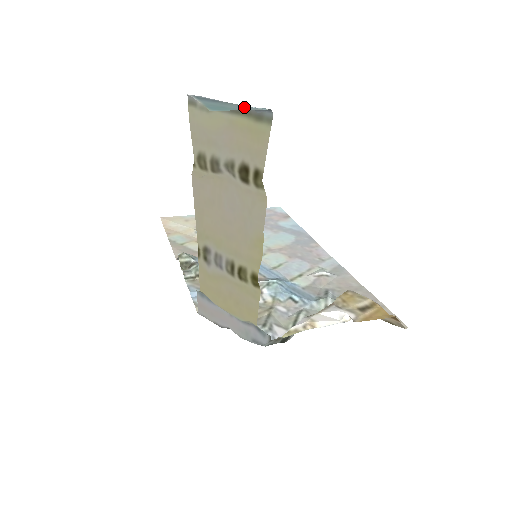
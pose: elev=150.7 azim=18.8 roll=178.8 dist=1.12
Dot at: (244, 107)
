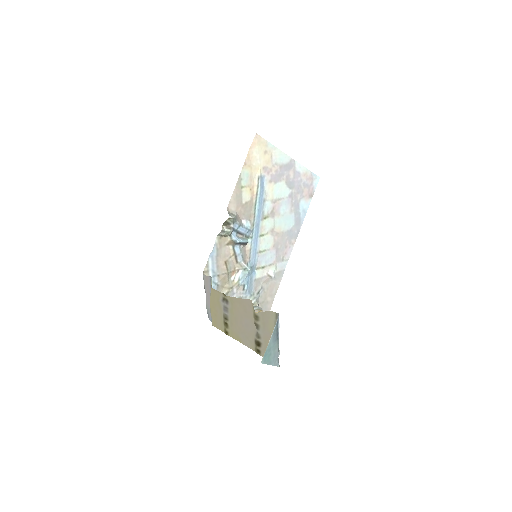
Dot at: (275, 359)
